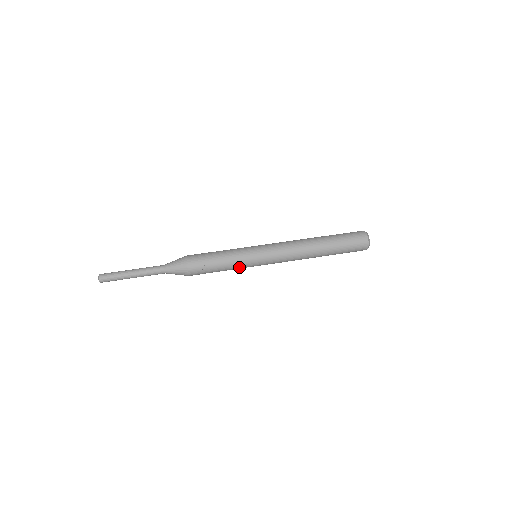
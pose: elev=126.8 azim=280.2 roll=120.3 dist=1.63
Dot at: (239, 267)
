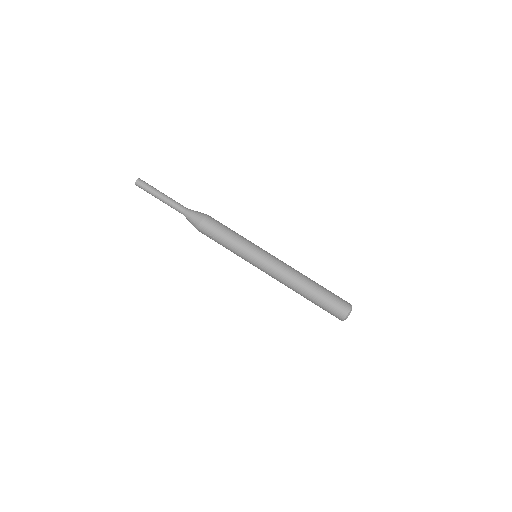
Dot at: (237, 254)
